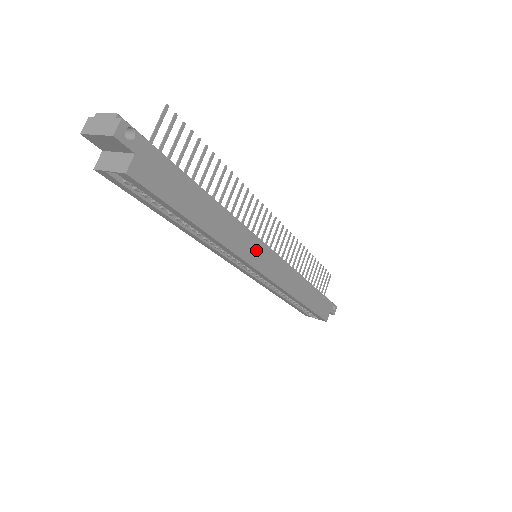
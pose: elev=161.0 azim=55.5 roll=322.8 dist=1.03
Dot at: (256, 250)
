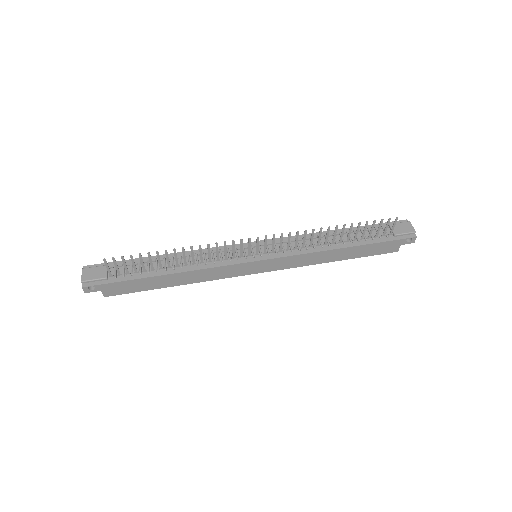
Dot at: (238, 269)
